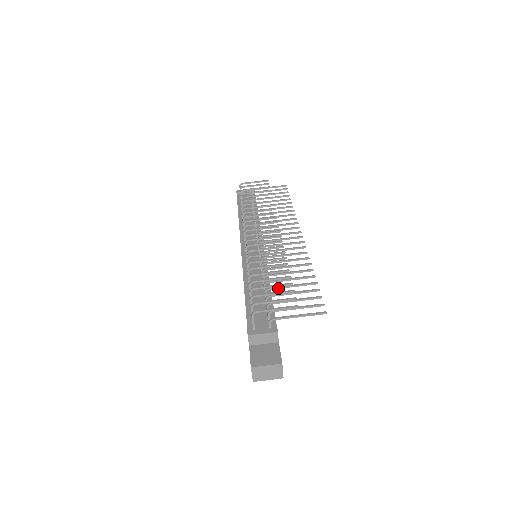
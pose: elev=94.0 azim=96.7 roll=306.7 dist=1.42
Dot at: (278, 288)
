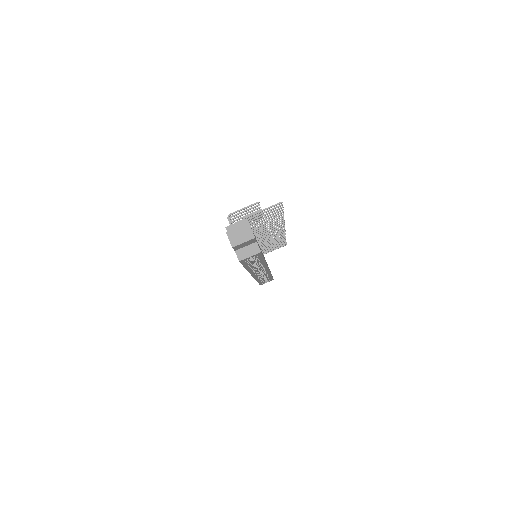
Dot at: (255, 224)
